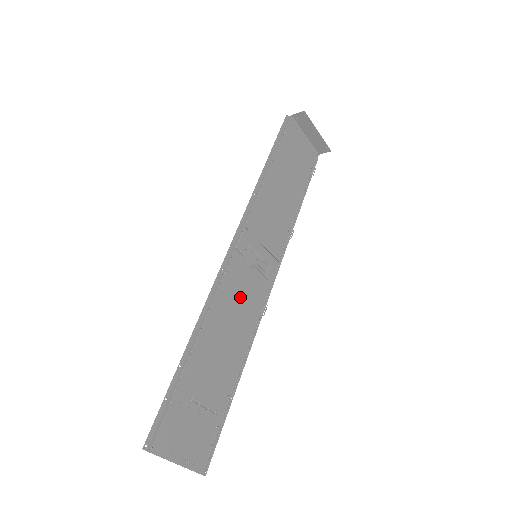
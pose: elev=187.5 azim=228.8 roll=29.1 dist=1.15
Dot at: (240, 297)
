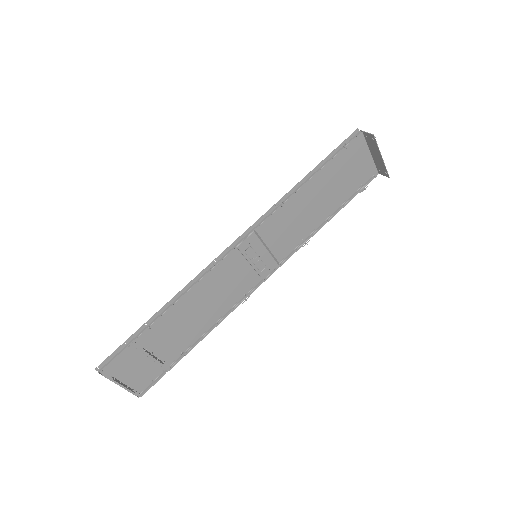
Dot at: (225, 285)
